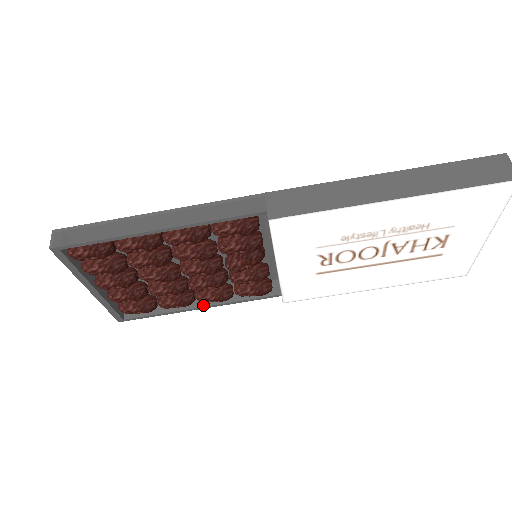
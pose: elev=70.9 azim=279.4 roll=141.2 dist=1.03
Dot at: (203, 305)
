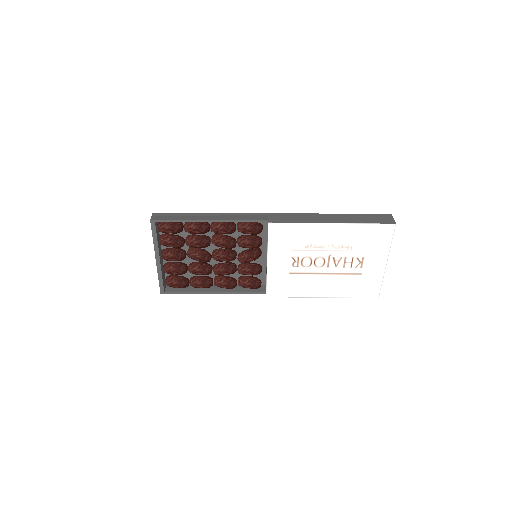
Dot at: (216, 291)
